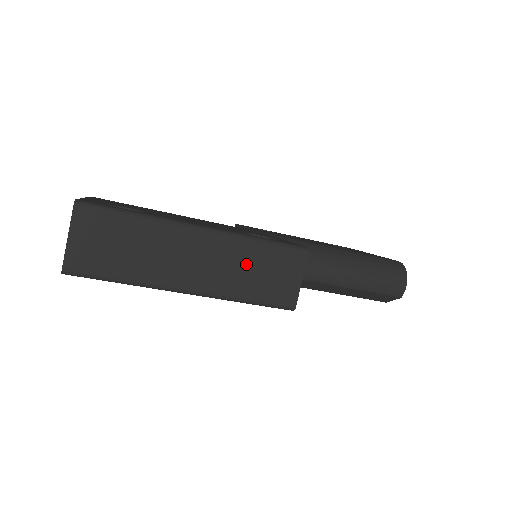
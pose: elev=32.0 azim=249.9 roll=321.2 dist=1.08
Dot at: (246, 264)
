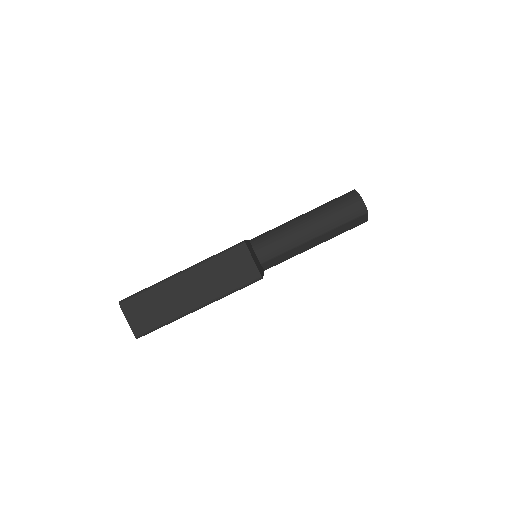
Dot at: (217, 273)
